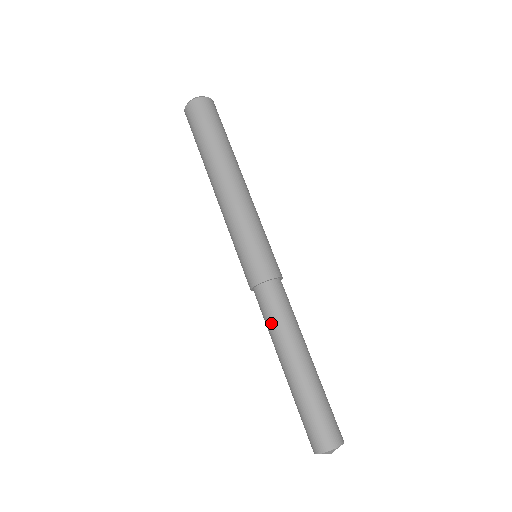
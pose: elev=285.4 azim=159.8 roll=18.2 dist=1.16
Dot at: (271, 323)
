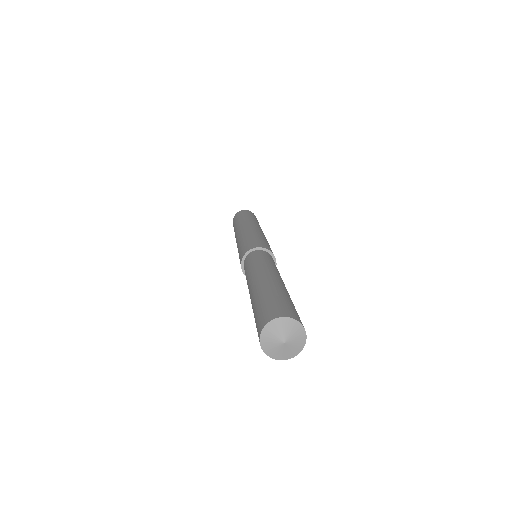
Dot at: (254, 263)
